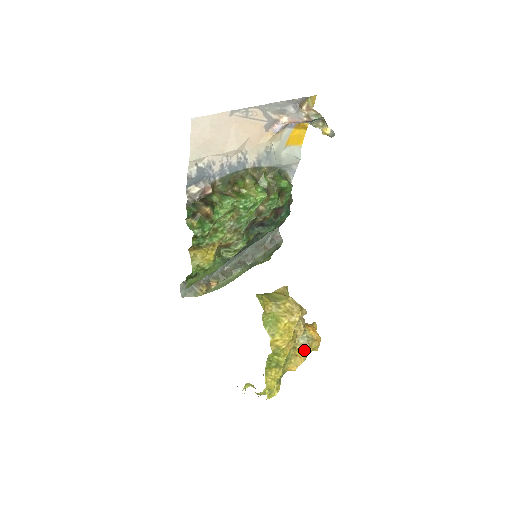
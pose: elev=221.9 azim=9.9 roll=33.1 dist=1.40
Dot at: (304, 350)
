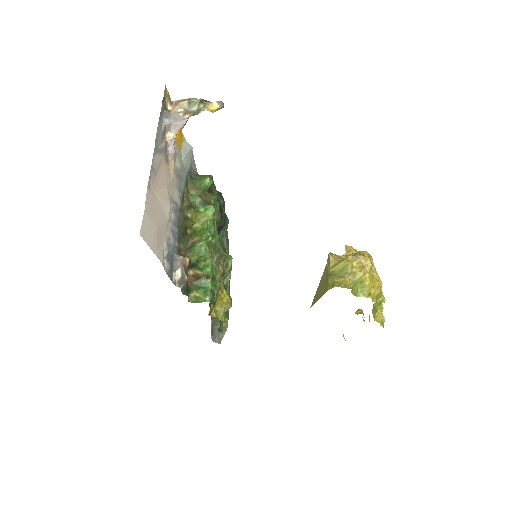
Dot at: occluded
